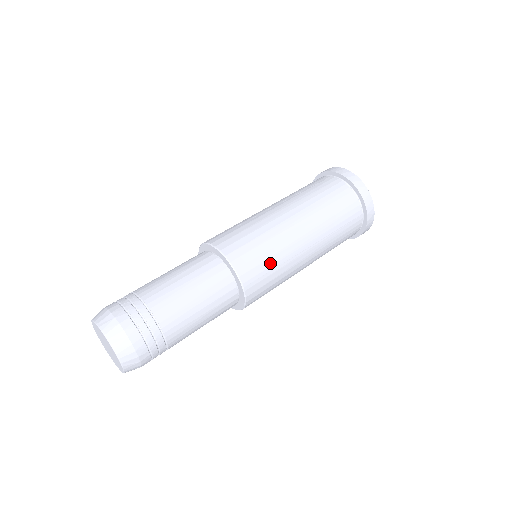
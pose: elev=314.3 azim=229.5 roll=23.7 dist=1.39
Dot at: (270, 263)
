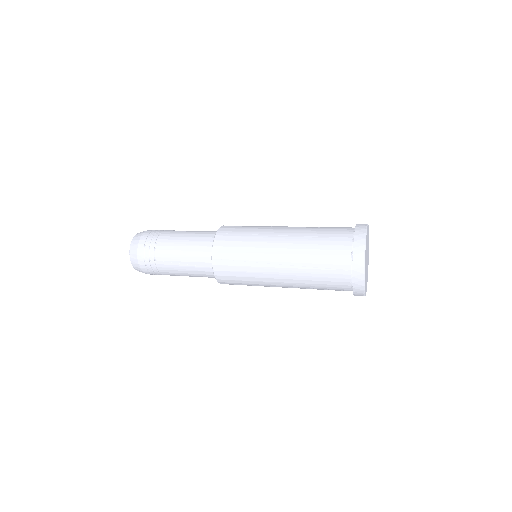
Dot at: (245, 231)
